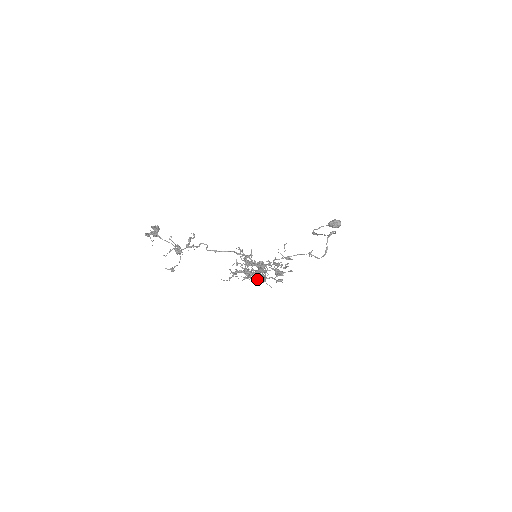
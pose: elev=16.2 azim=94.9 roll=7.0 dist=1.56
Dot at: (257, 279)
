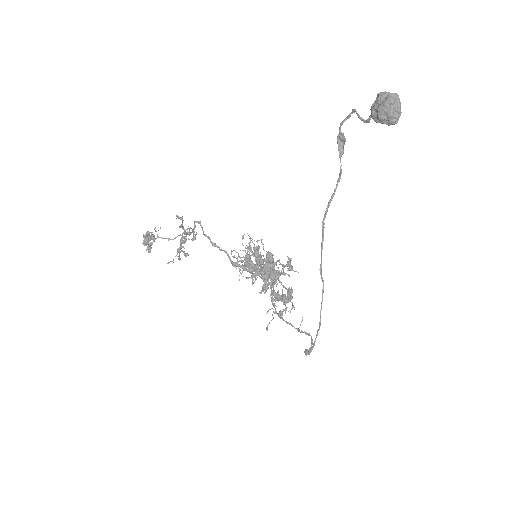
Dot at: occluded
